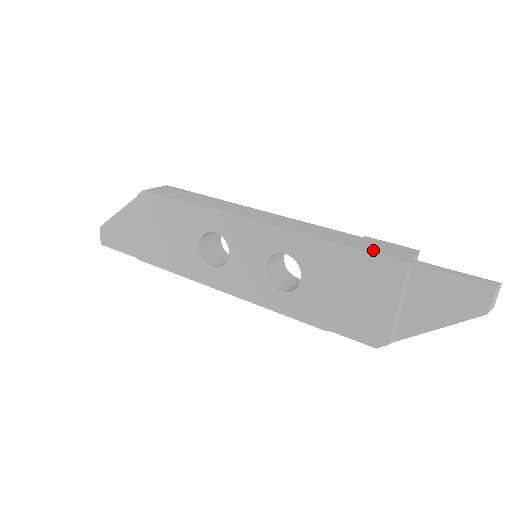
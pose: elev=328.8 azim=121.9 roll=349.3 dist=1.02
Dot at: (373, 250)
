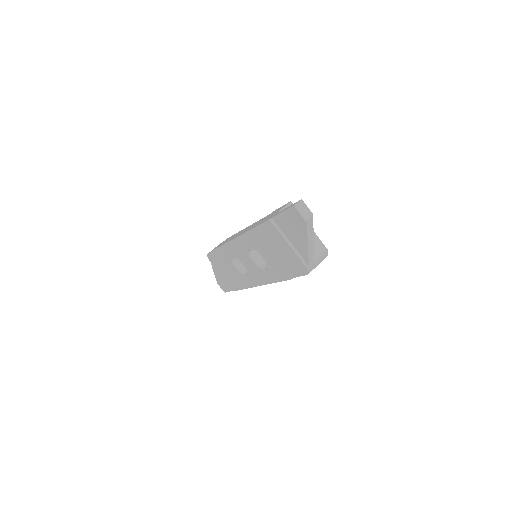
Dot at: occluded
